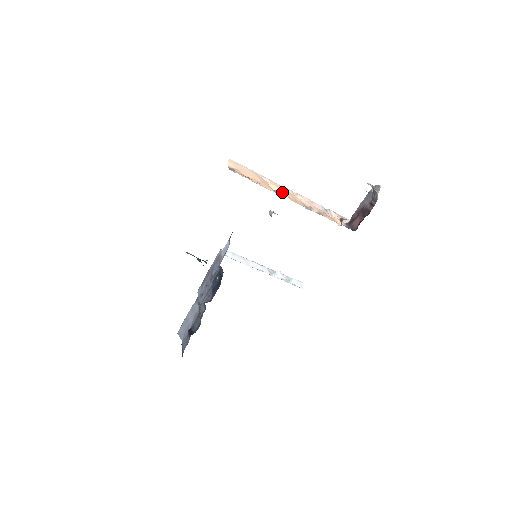
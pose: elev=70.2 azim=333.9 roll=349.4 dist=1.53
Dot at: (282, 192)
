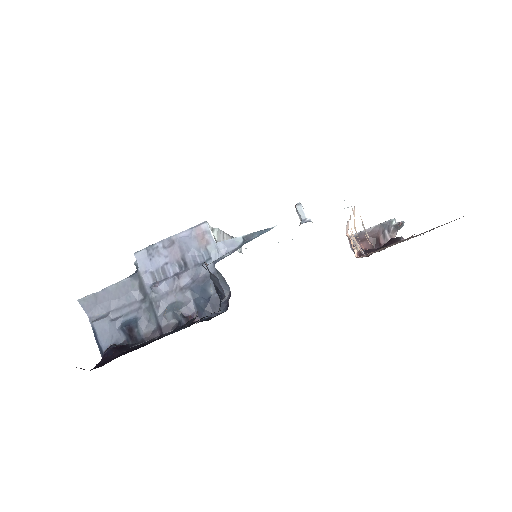
Dot at: occluded
